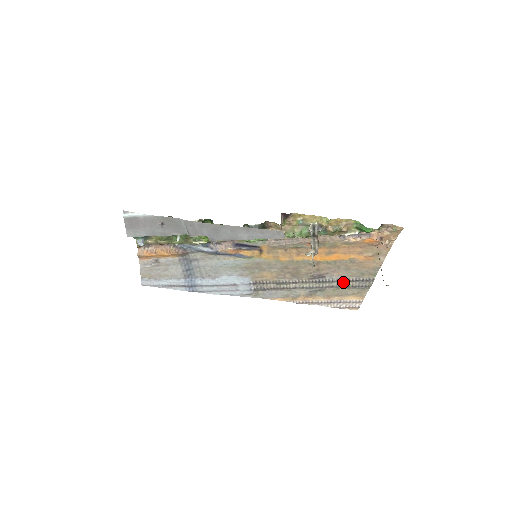
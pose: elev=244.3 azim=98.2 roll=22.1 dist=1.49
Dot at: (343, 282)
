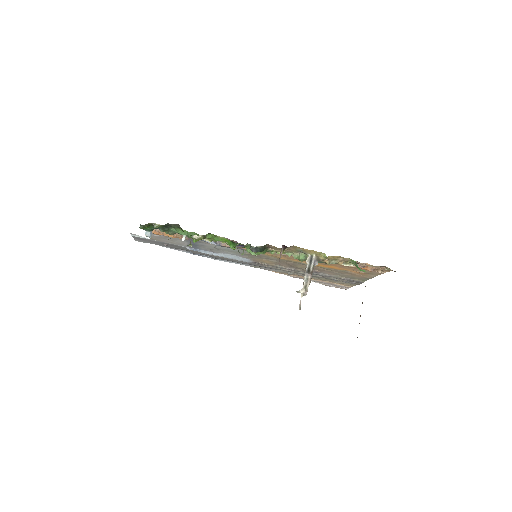
Dot at: (335, 278)
